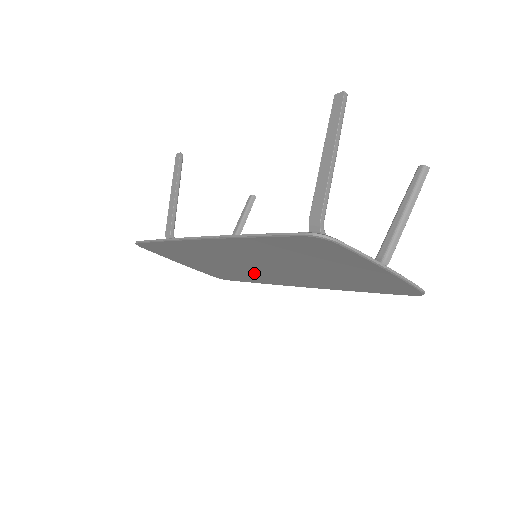
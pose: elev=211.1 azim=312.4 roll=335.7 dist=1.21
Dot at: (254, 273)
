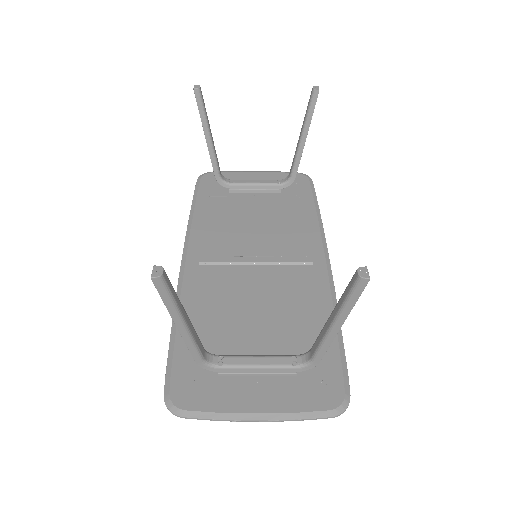
Dot at: (282, 241)
